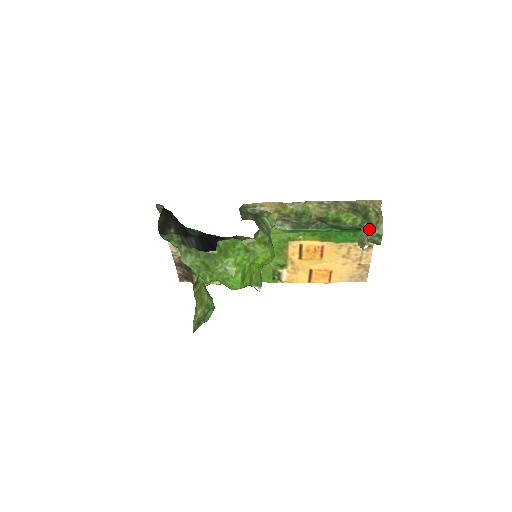
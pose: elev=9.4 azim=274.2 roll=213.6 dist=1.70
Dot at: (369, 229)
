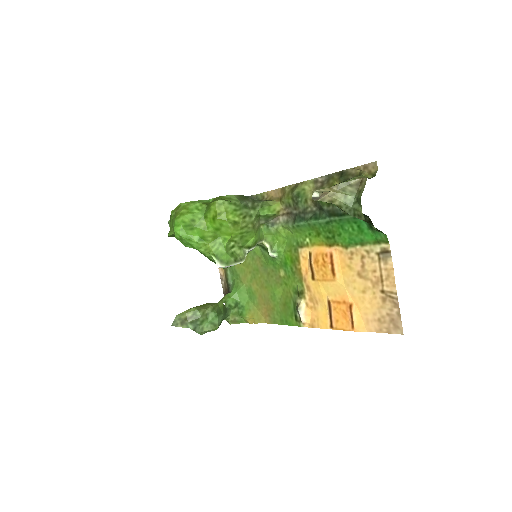
Dot at: (342, 189)
